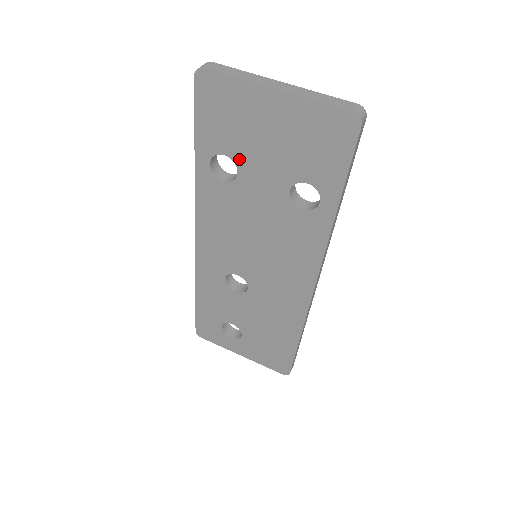
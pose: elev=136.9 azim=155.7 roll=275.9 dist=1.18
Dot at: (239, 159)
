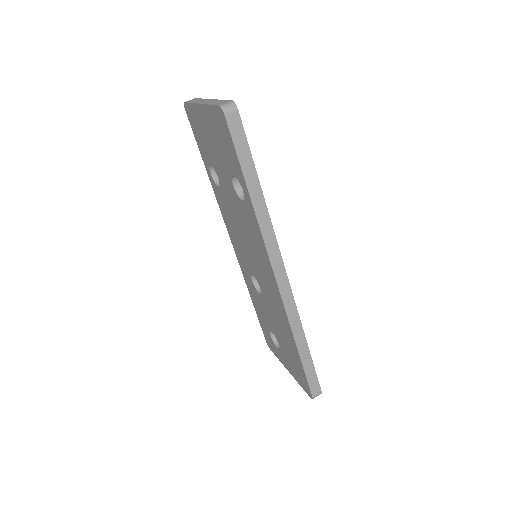
Dot at: (214, 165)
